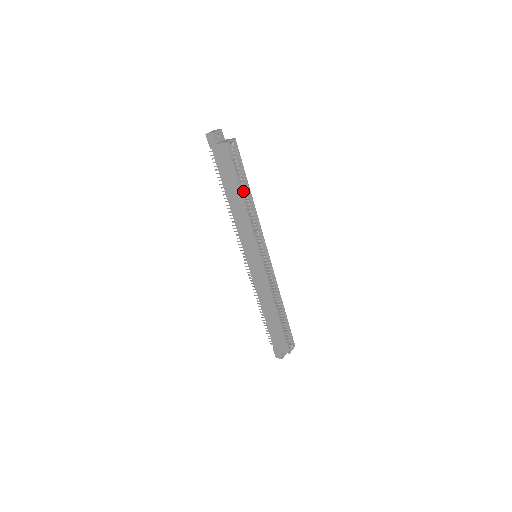
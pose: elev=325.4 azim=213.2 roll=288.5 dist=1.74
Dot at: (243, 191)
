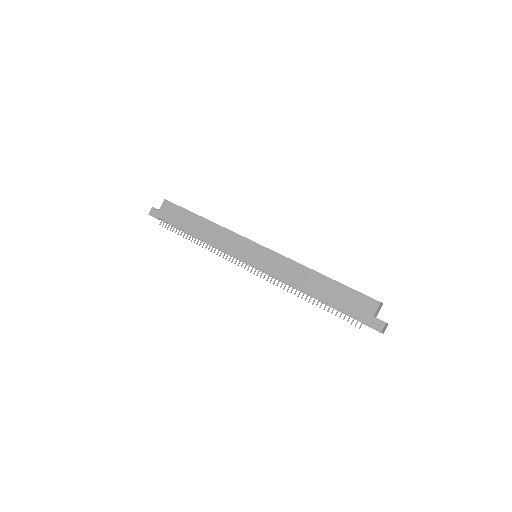
Dot at: occluded
